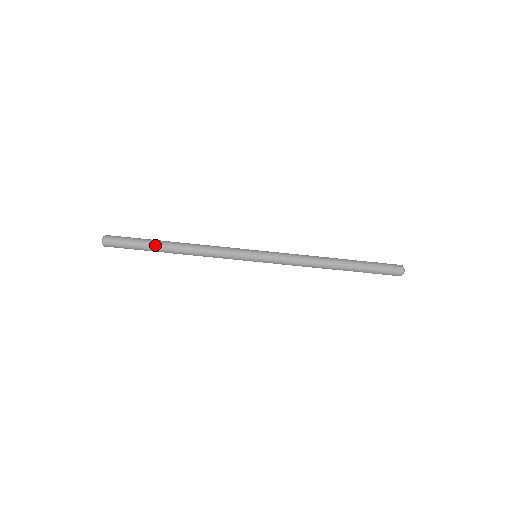
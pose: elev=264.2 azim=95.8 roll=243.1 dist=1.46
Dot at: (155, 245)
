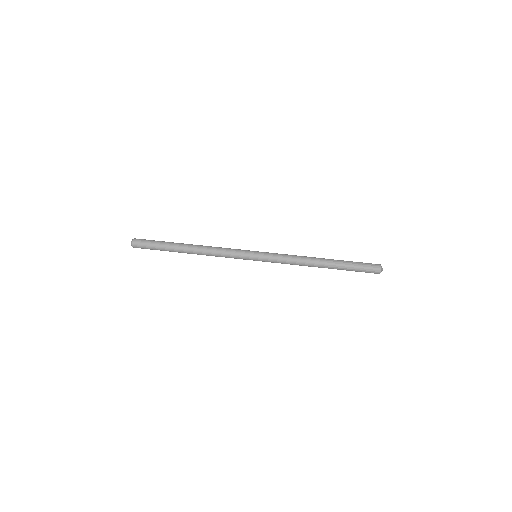
Dot at: (173, 247)
